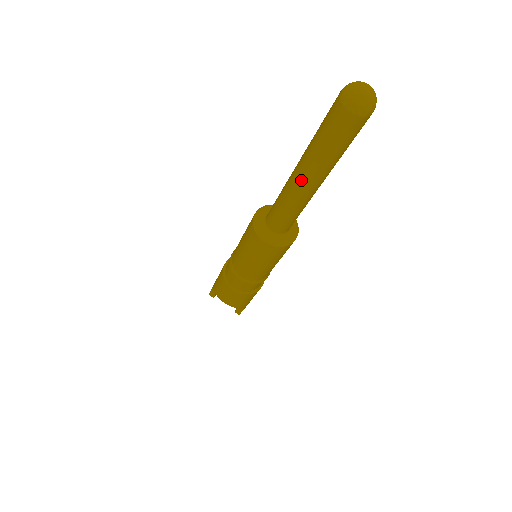
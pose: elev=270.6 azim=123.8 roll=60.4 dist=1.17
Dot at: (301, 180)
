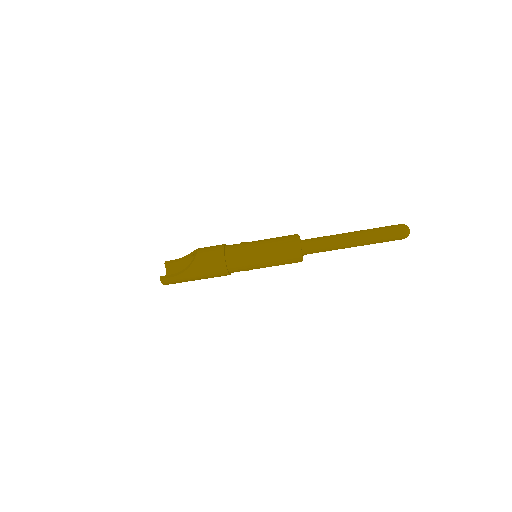
Dot at: (352, 232)
